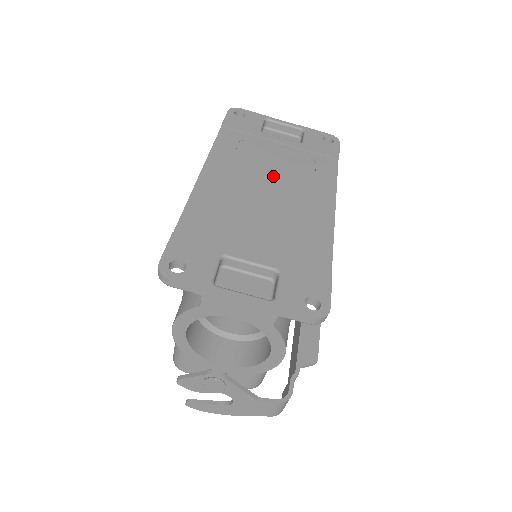
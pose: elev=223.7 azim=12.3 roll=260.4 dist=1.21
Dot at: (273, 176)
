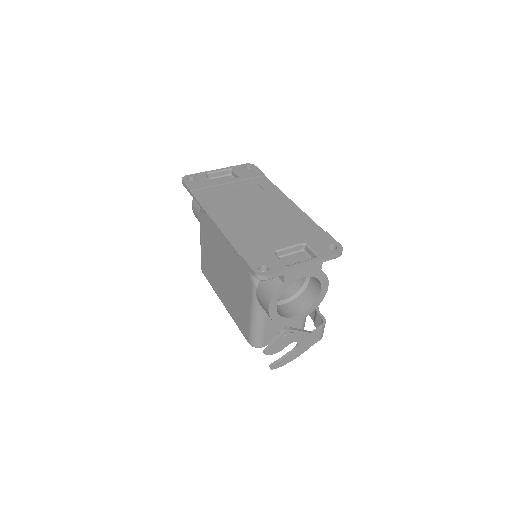
Dot at: (247, 202)
